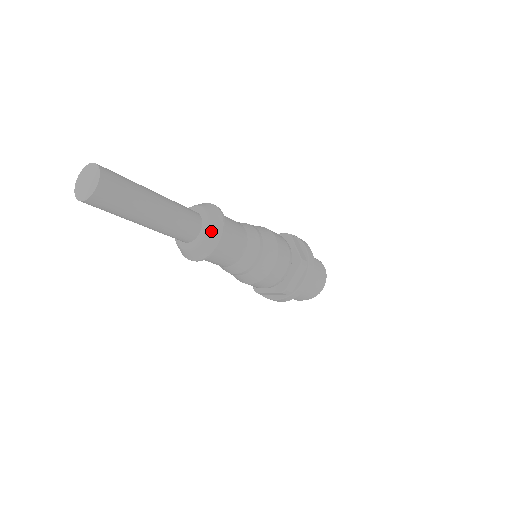
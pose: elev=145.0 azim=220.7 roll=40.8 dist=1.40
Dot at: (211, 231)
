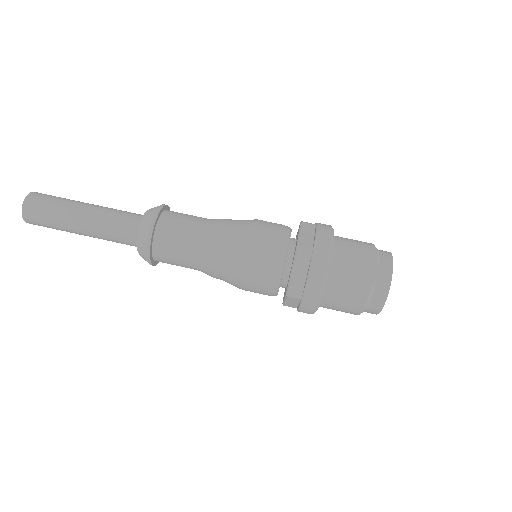
Dot at: (140, 252)
